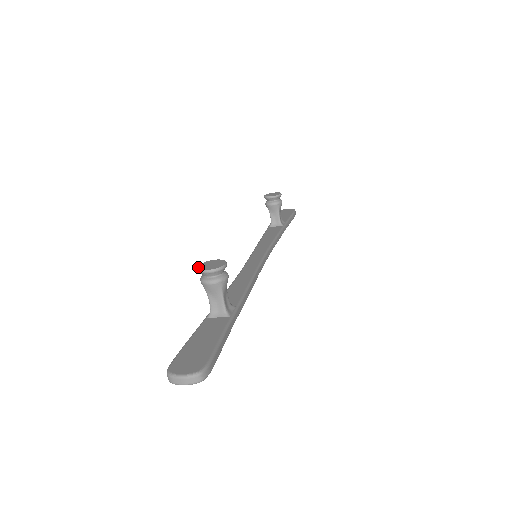
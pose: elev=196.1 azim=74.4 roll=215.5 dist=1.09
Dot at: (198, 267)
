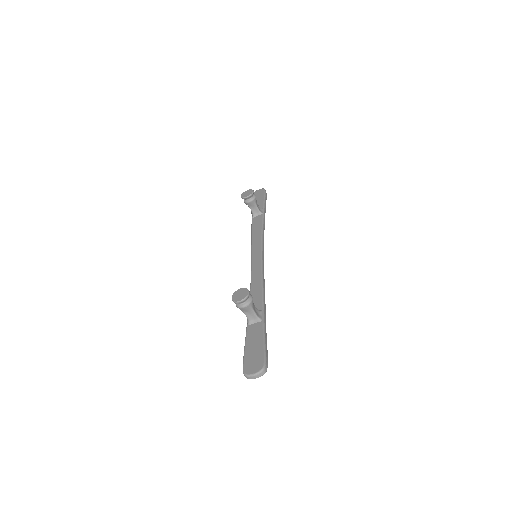
Dot at: (232, 299)
